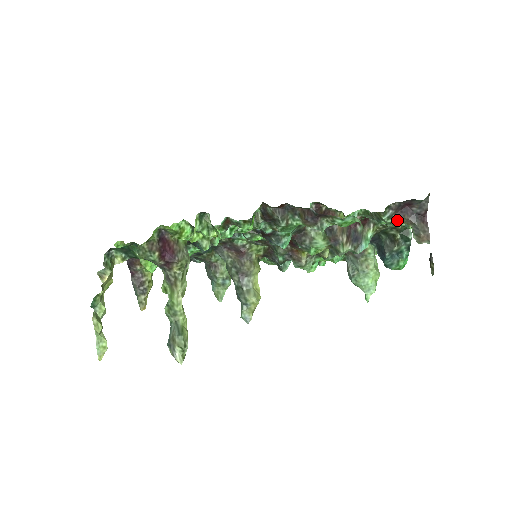
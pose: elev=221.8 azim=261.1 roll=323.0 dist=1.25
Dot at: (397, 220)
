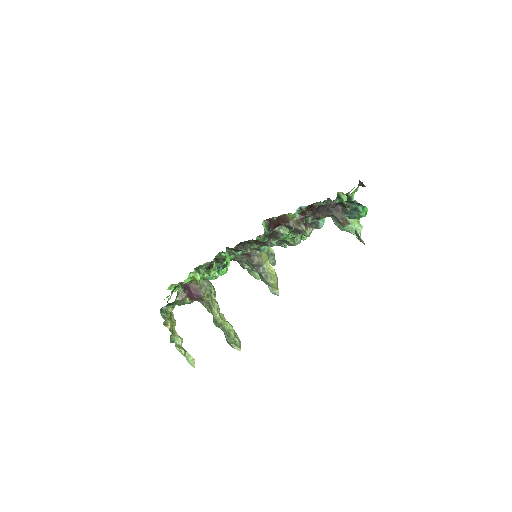
Dot at: (320, 218)
